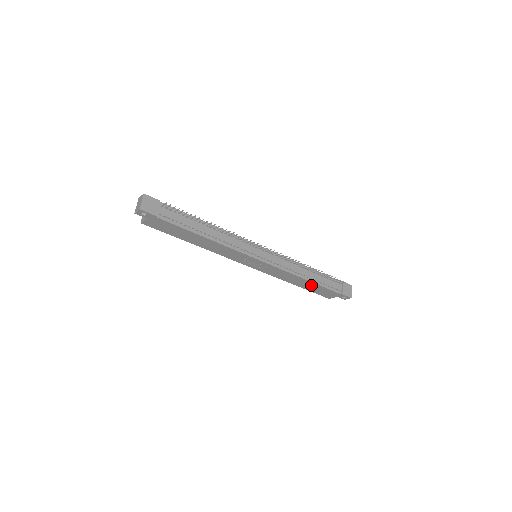
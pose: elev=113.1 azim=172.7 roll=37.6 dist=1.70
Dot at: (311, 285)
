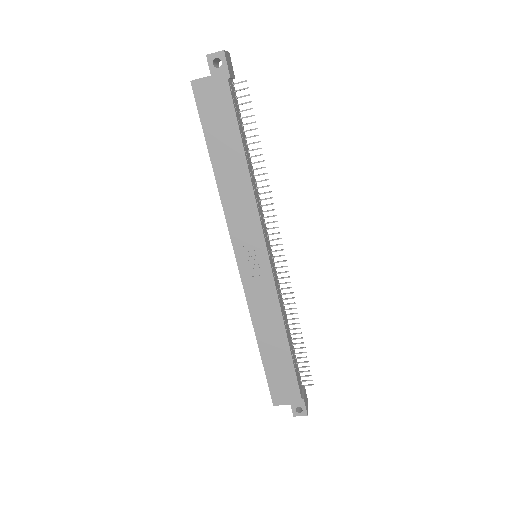
Dot at: (281, 355)
